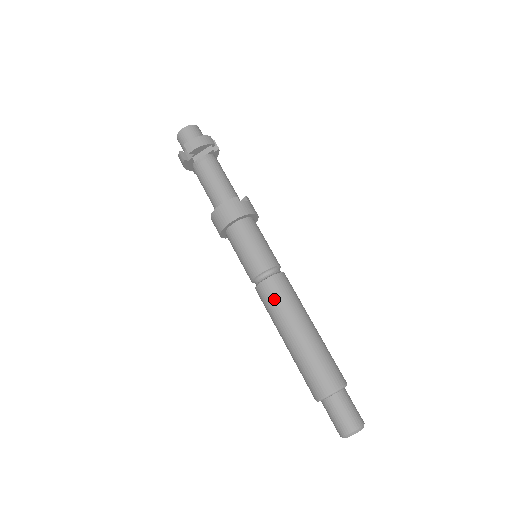
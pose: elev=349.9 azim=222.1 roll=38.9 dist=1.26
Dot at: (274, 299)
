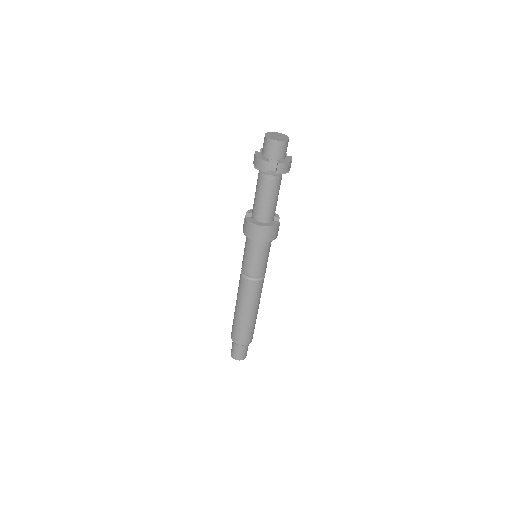
Dot at: (255, 294)
